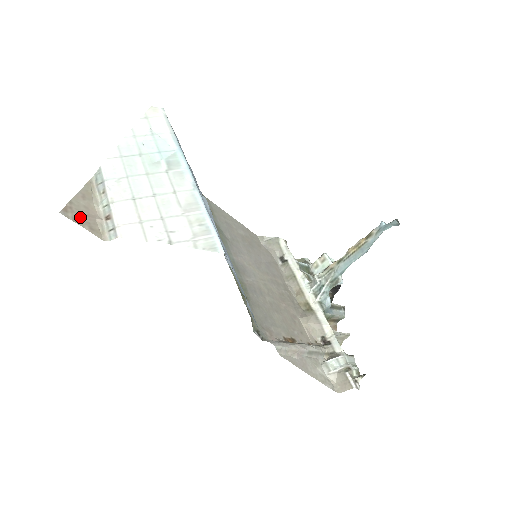
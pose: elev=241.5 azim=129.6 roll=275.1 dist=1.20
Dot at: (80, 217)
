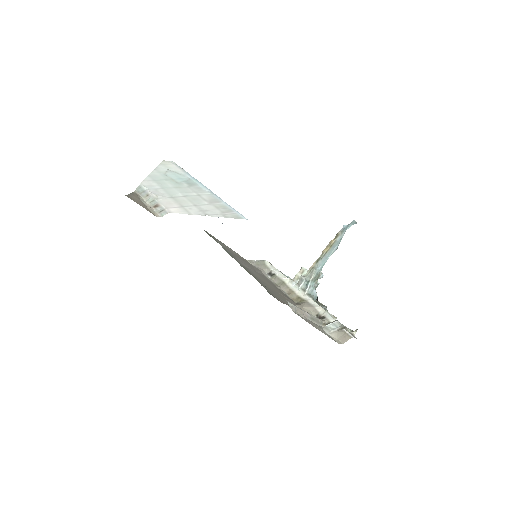
Dot at: (138, 202)
